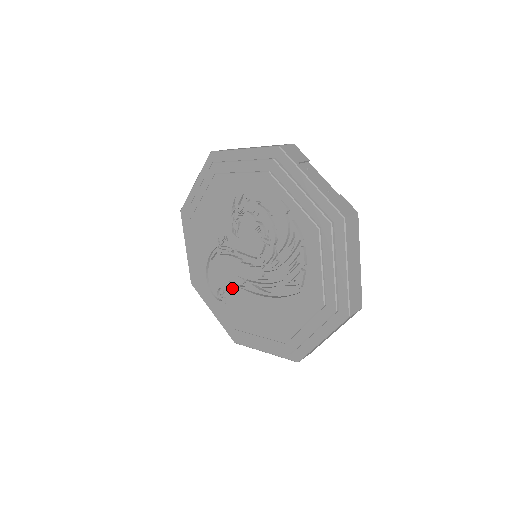
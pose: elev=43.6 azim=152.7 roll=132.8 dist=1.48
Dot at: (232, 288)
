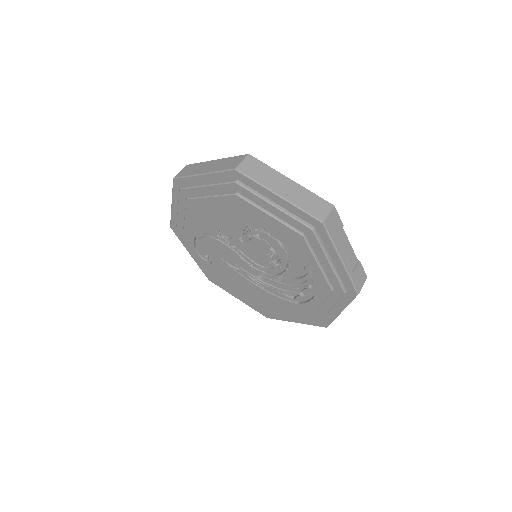
Dot at: (222, 263)
